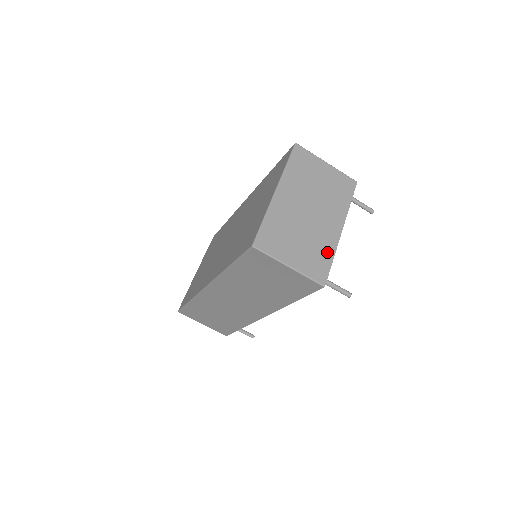
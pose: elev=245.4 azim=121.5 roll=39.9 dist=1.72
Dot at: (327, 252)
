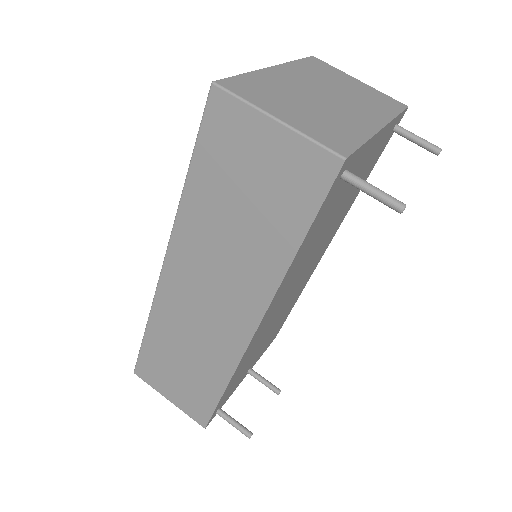
Dot at: (354, 133)
